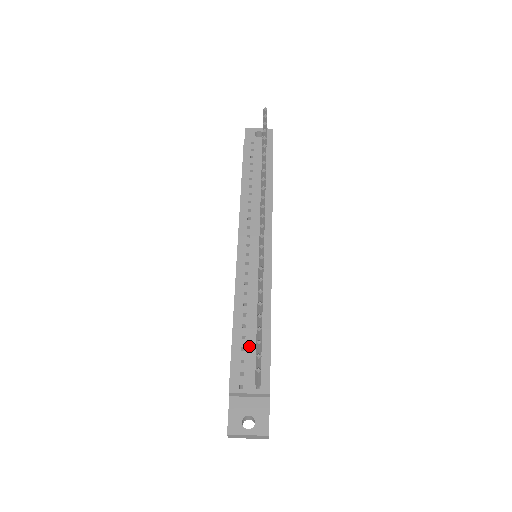
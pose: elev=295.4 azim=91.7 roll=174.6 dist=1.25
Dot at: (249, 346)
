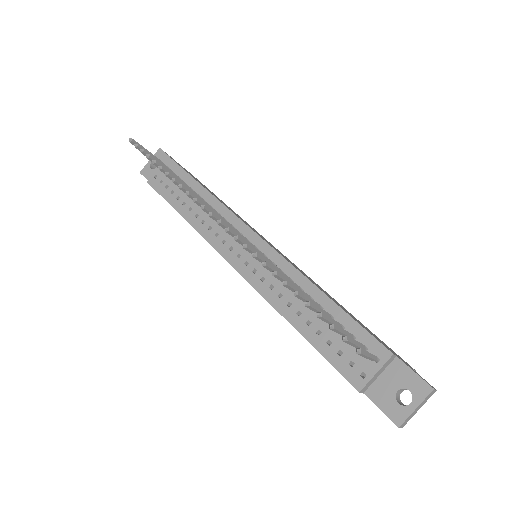
Dot at: (331, 334)
